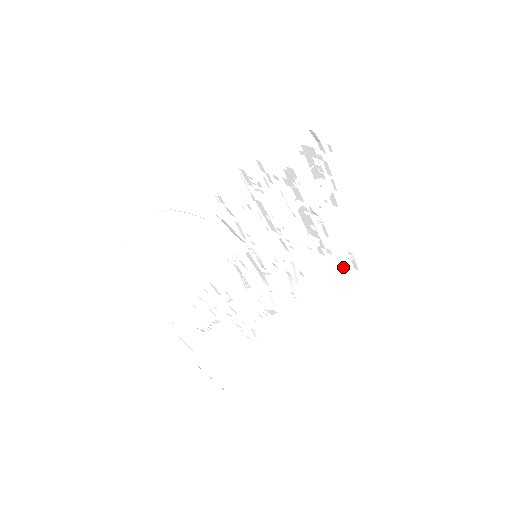
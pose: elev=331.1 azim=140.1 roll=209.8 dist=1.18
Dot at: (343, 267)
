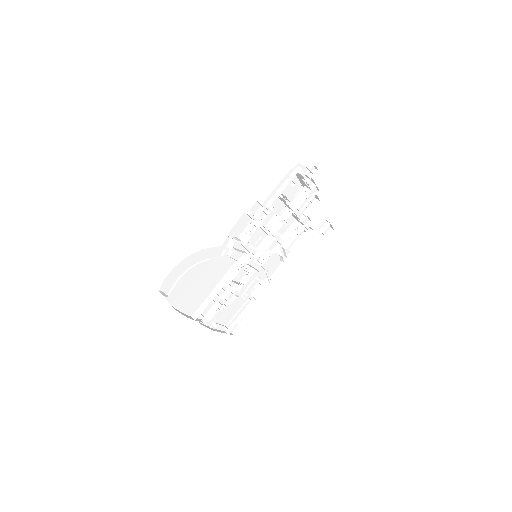
Dot at: (322, 232)
